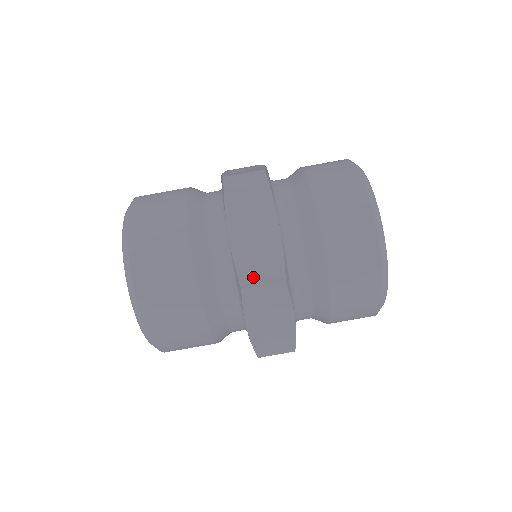
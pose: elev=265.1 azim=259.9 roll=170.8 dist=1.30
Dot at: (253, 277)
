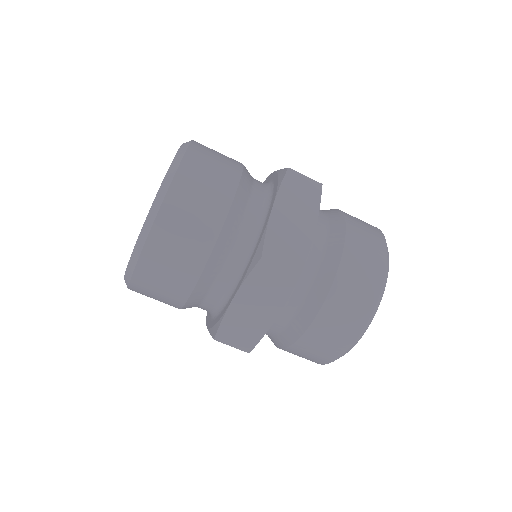
Dot at: (276, 254)
